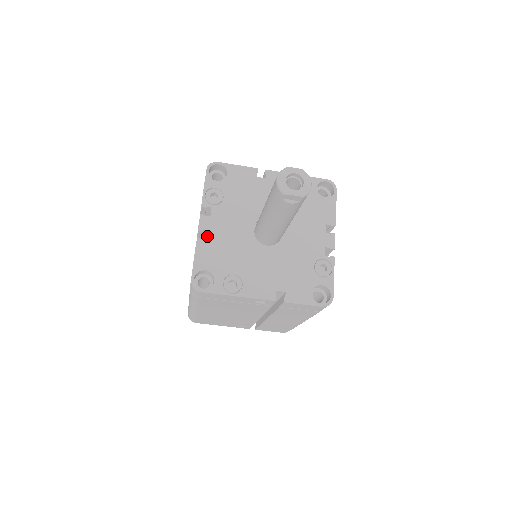
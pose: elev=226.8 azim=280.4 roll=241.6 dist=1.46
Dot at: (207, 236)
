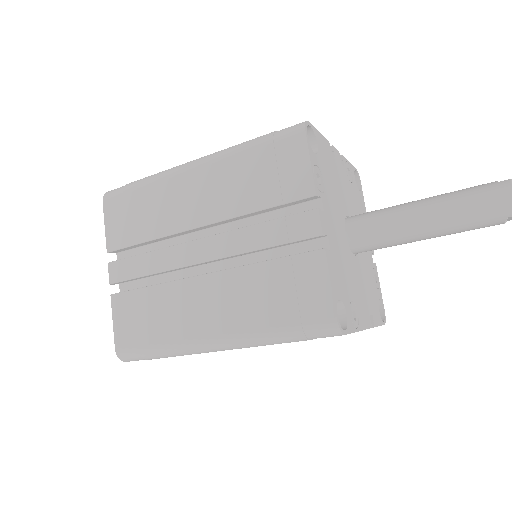
Dot at: (306, 241)
